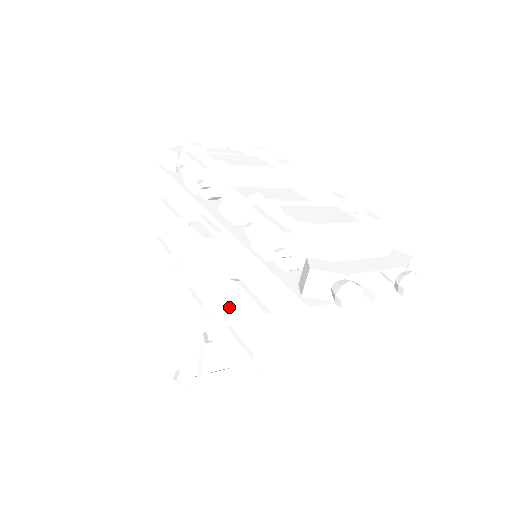
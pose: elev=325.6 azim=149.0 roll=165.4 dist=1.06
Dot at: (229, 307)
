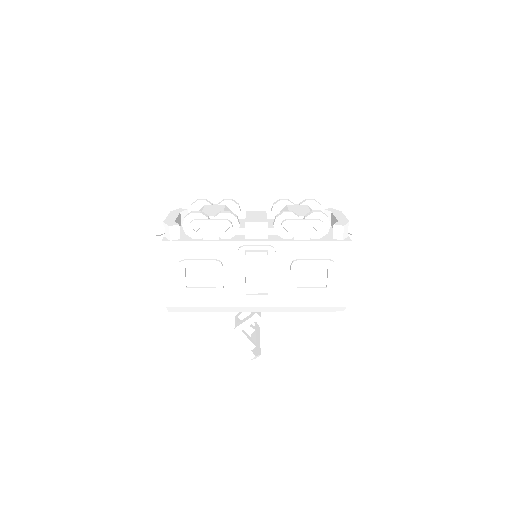
Dot at: (297, 276)
